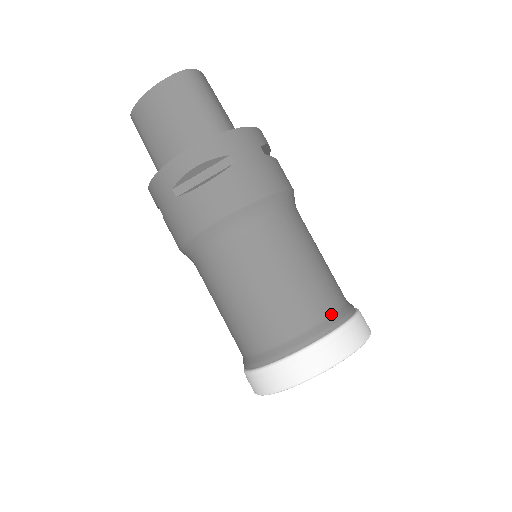
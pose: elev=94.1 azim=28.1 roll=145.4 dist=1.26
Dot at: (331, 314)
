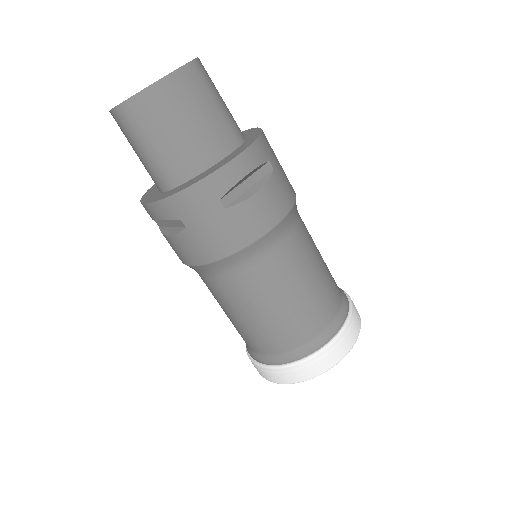
Dot at: (341, 295)
